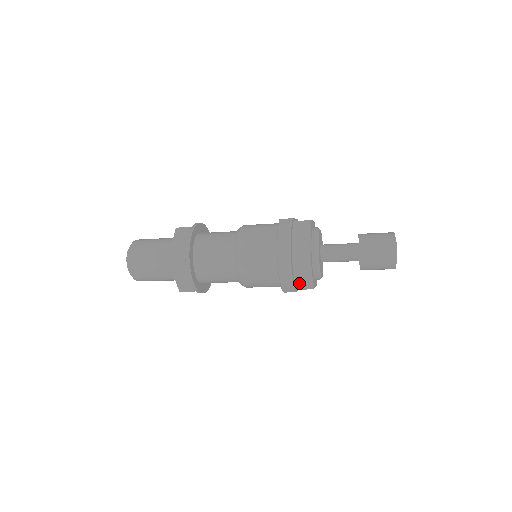
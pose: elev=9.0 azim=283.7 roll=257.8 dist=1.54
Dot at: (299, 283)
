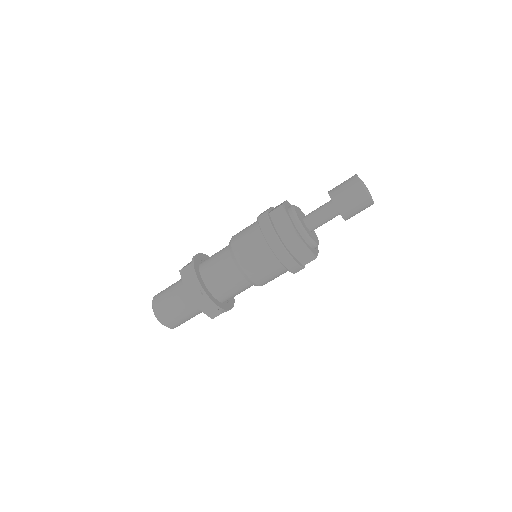
Dot at: (302, 260)
